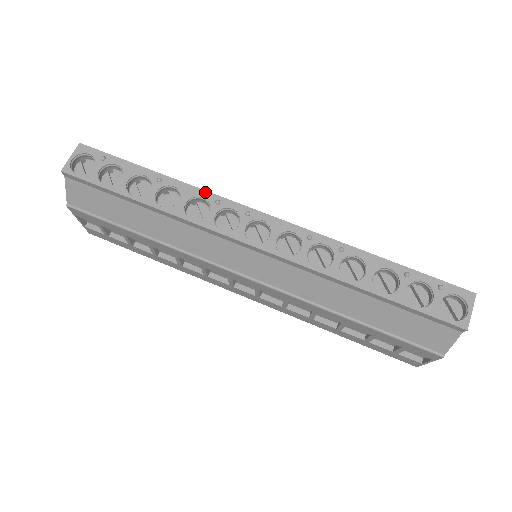
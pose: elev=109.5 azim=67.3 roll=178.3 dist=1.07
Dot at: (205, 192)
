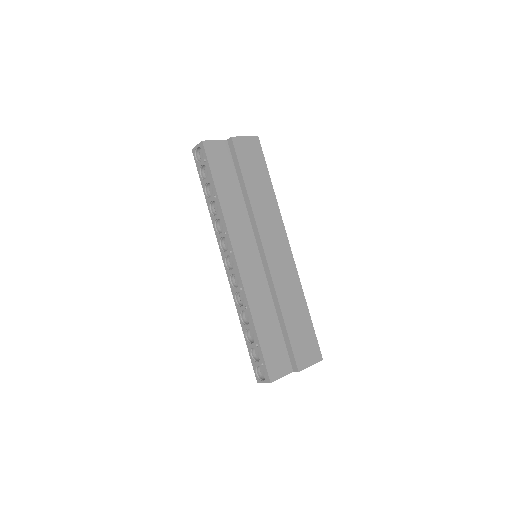
Dot at: (225, 223)
